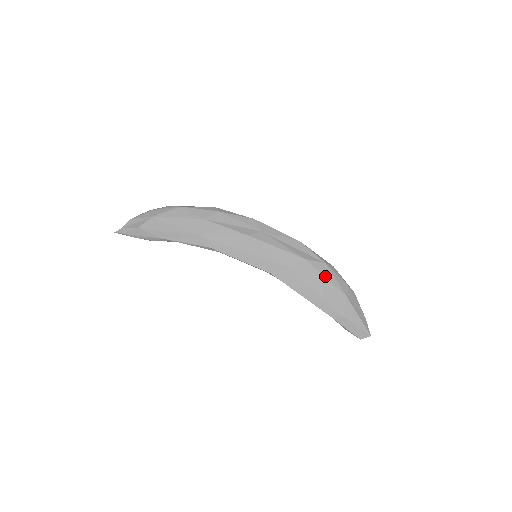
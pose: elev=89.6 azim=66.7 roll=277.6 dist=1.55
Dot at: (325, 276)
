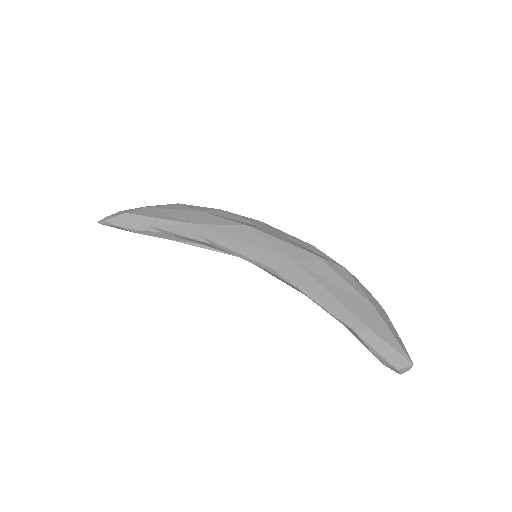
Dot at: (343, 278)
